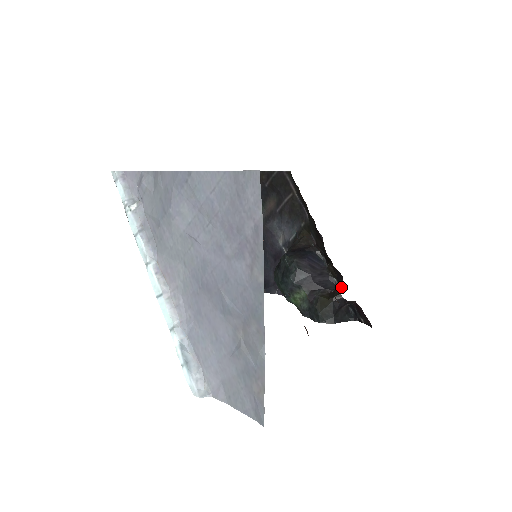
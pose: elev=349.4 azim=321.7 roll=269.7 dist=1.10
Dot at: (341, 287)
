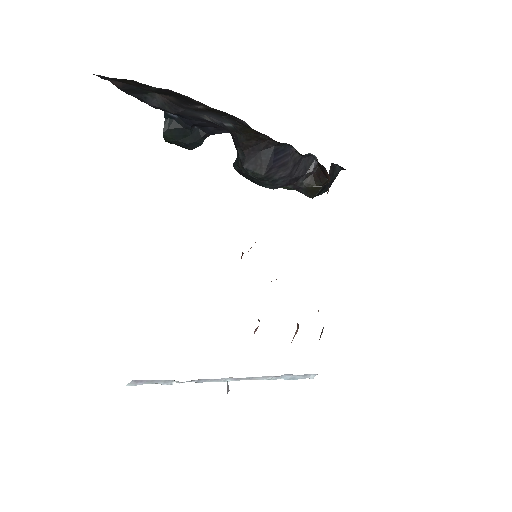
Dot at: (327, 176)
